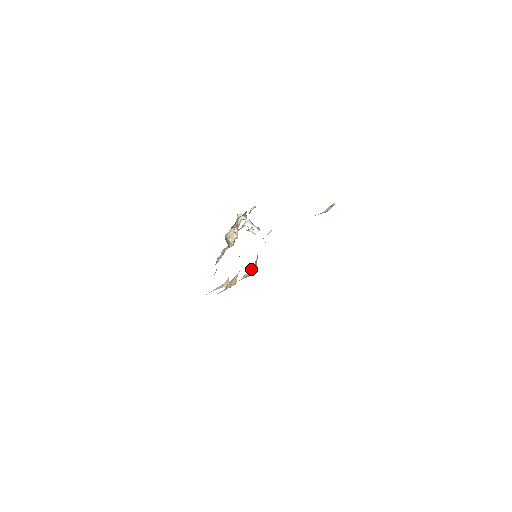
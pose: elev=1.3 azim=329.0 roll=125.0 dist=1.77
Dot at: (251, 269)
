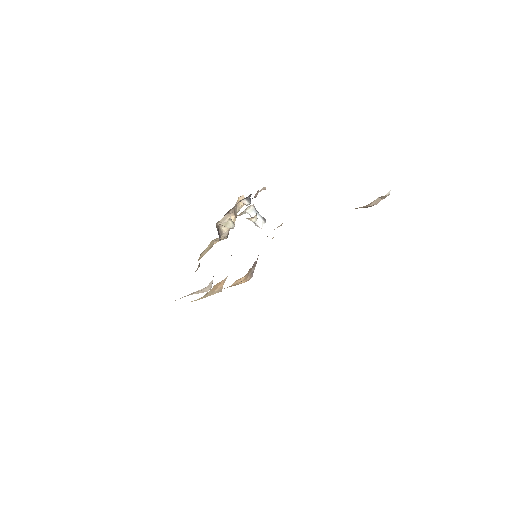
Dot at: (246, 274)
